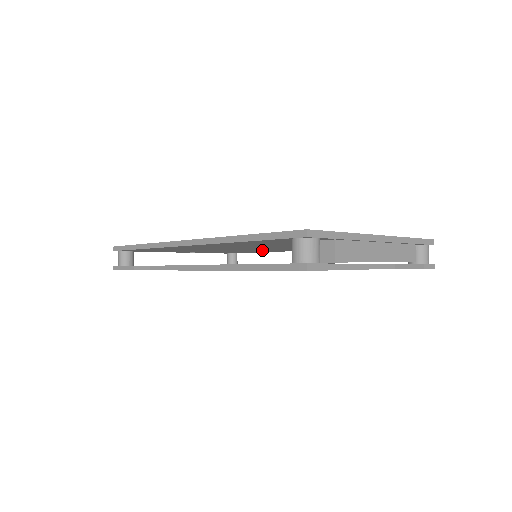
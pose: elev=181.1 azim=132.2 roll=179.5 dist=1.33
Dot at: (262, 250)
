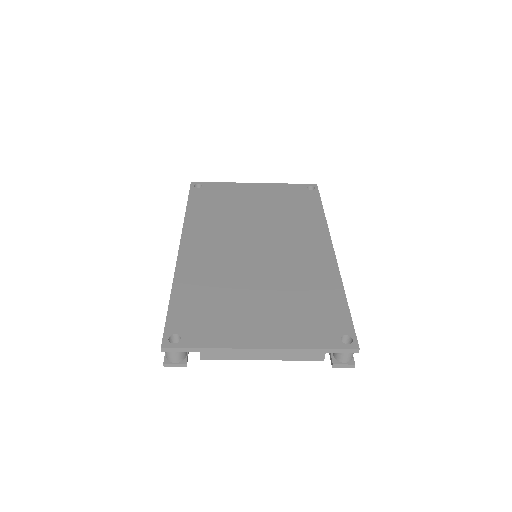
Dot at: occluded
